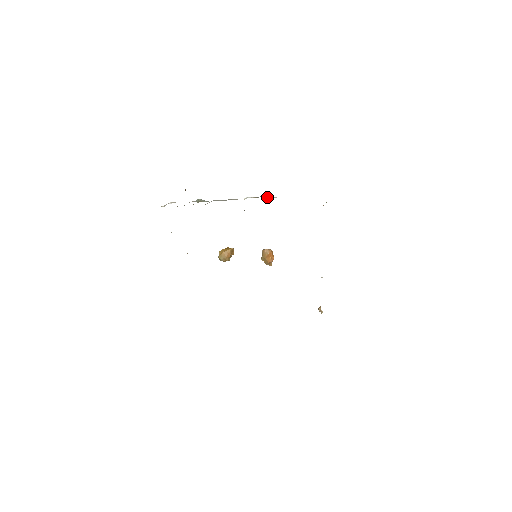
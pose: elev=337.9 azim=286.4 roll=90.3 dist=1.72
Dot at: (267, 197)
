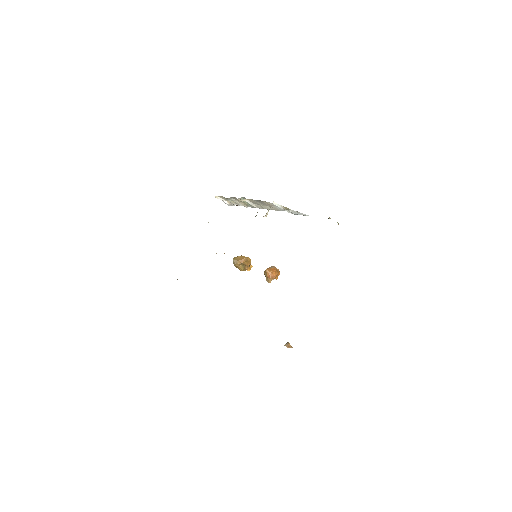
Dot at: (296, 213)
